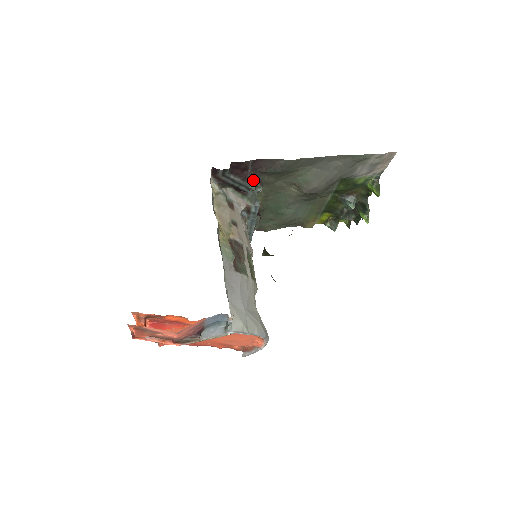
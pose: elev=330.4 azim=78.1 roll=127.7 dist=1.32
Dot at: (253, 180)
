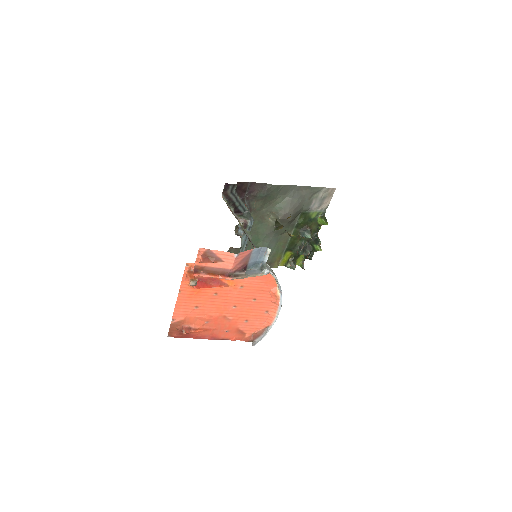
Dot at: (246, 205)
